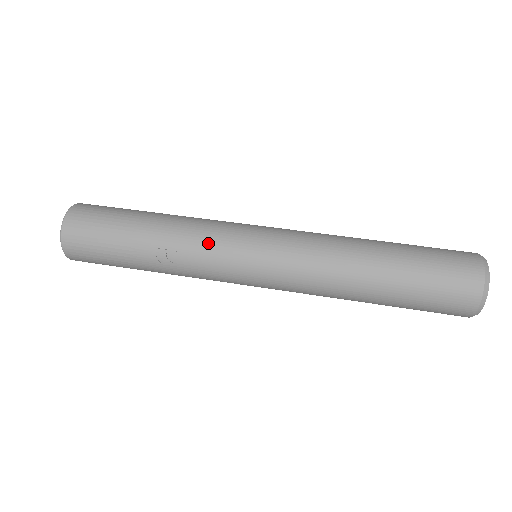
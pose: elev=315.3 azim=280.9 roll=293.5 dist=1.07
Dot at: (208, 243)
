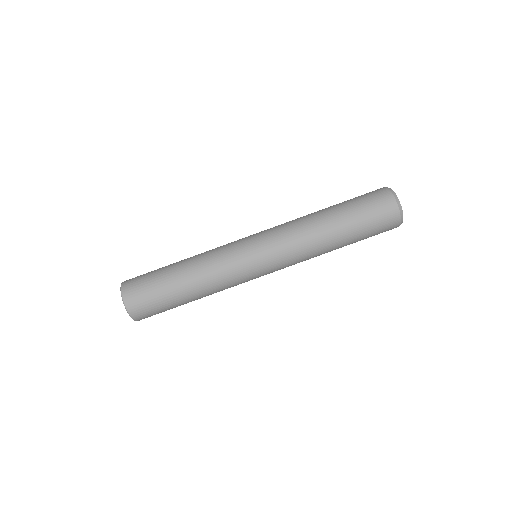
Dot at: occluded
